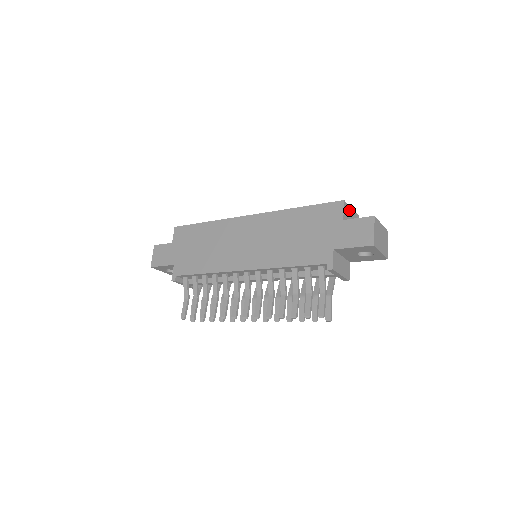
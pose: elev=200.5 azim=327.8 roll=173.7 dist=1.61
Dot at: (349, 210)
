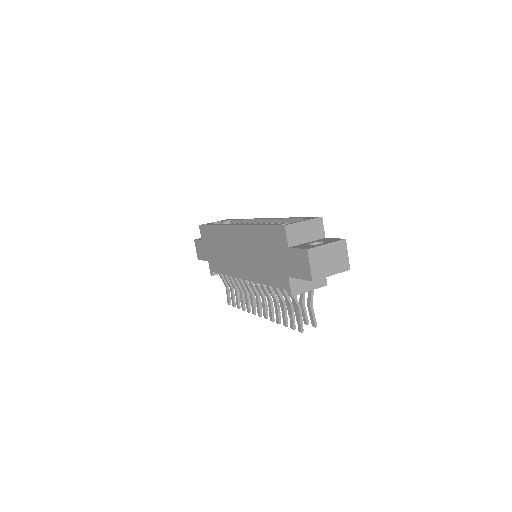
Dot at: (298, 227)
